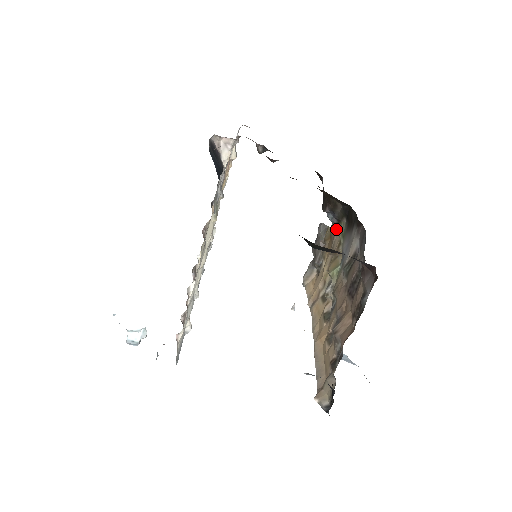
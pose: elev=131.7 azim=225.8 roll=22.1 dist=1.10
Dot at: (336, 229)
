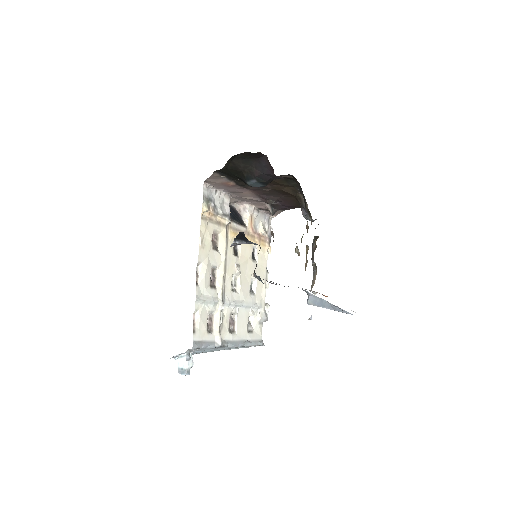
Dot at: (311, 221)
